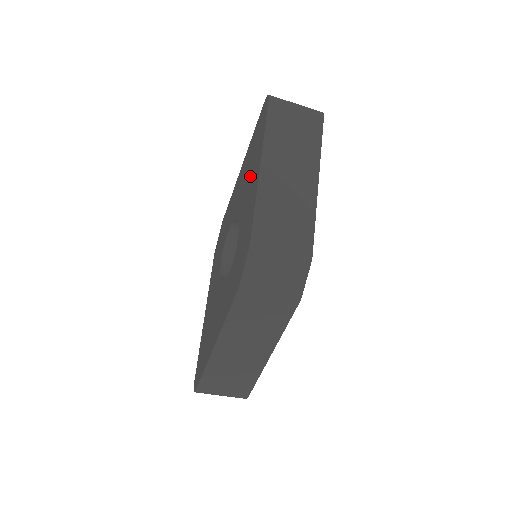
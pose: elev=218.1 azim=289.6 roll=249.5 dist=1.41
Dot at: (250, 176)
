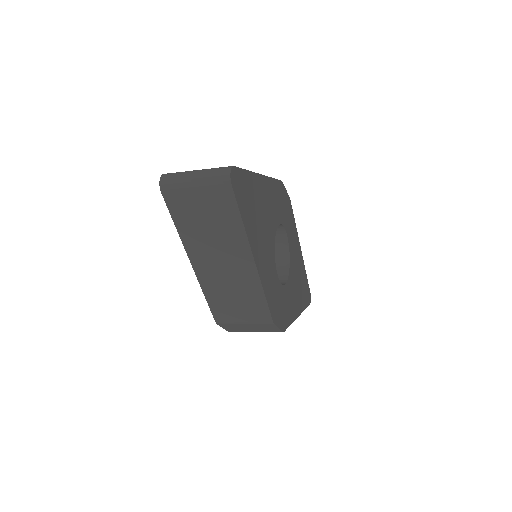
Dot at: occluded
